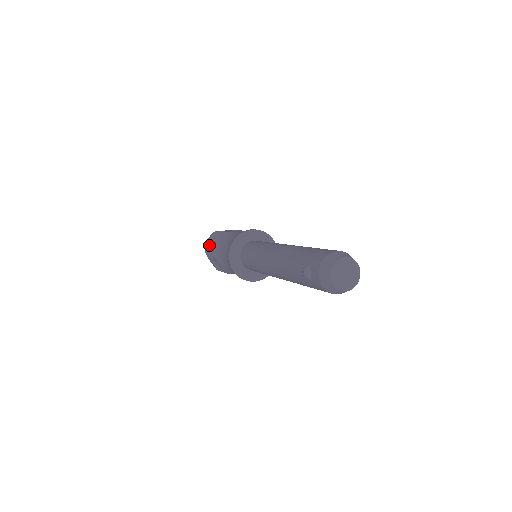
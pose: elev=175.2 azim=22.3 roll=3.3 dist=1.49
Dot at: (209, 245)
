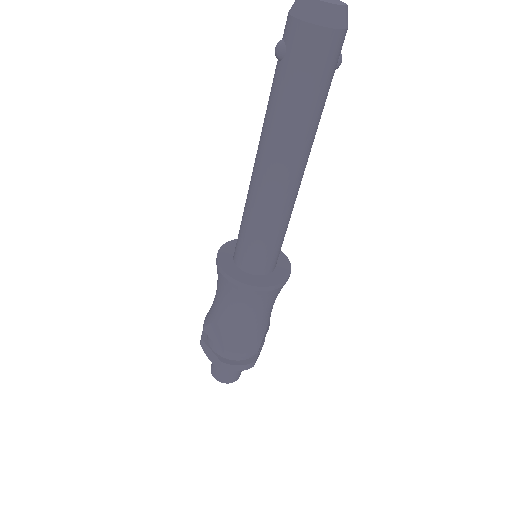
Dot at: occluded
